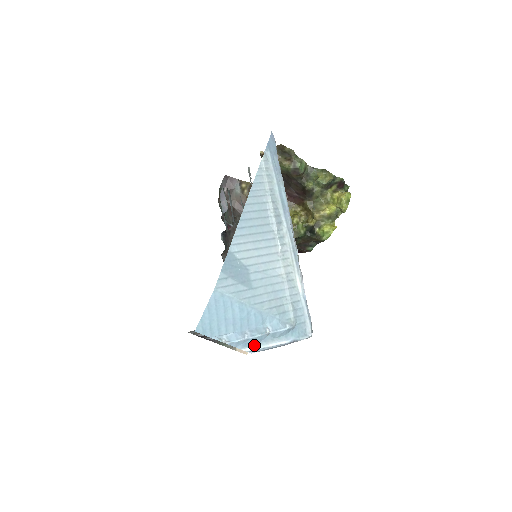
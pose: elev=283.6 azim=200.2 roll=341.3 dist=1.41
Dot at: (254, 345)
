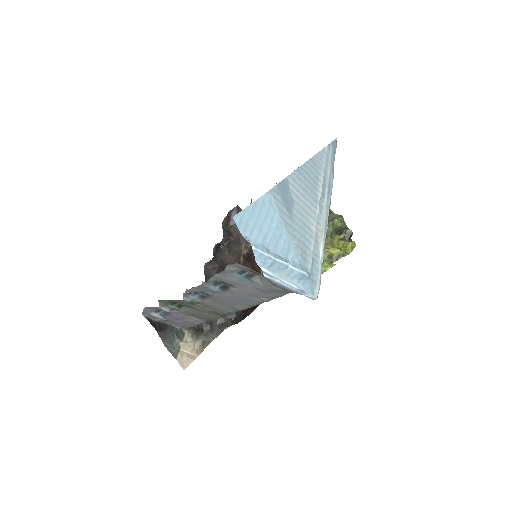
Dot at: (270, 270)
